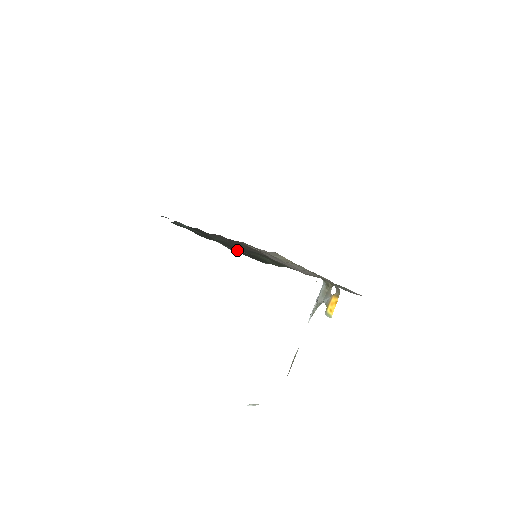
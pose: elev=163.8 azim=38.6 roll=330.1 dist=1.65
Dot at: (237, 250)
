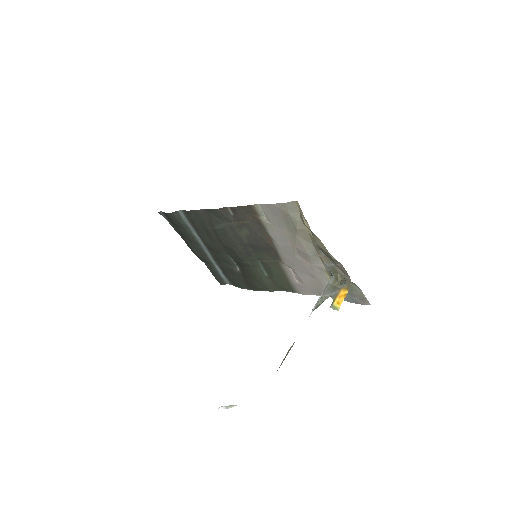
Dot at: (229, 270)
